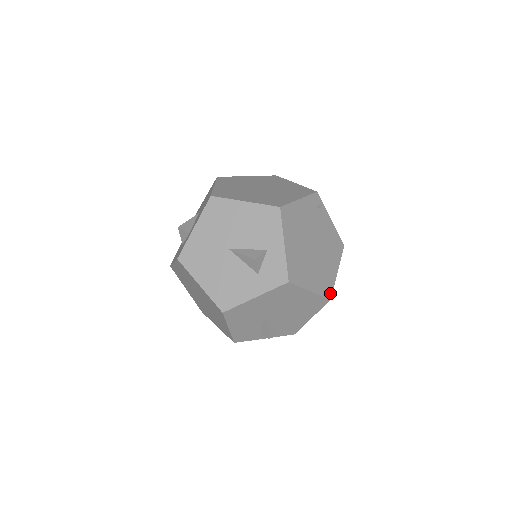
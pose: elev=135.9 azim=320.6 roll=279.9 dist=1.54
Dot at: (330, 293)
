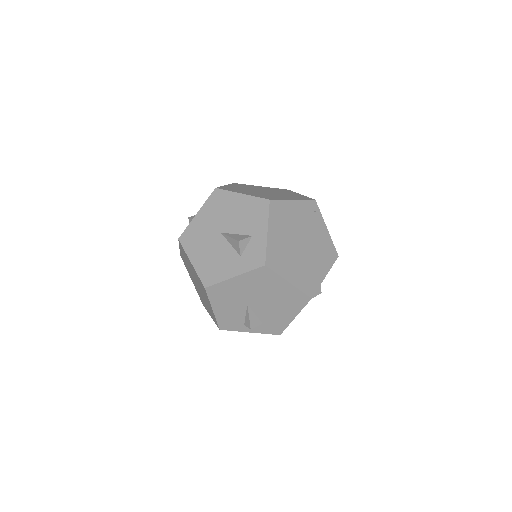
Dot at: (312, 292)
